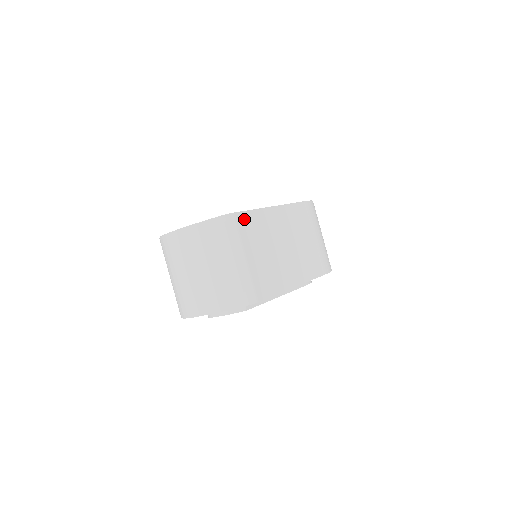
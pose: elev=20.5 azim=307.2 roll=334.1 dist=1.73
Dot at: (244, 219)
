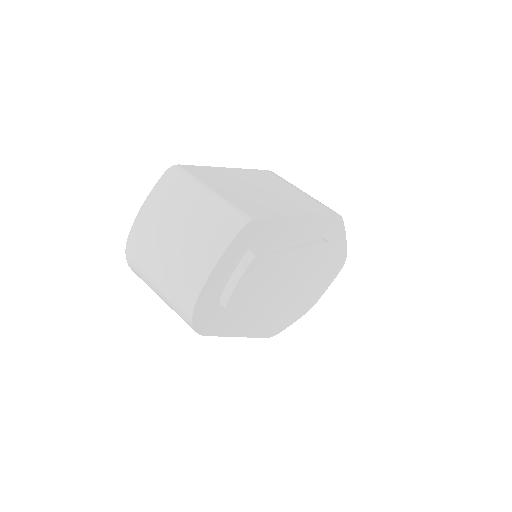
Dot at: (195, 169)
